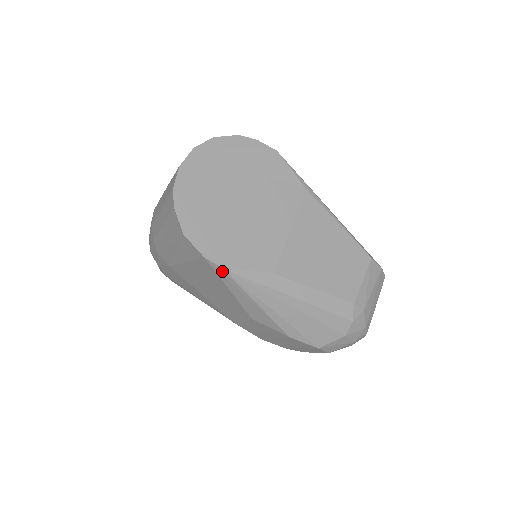
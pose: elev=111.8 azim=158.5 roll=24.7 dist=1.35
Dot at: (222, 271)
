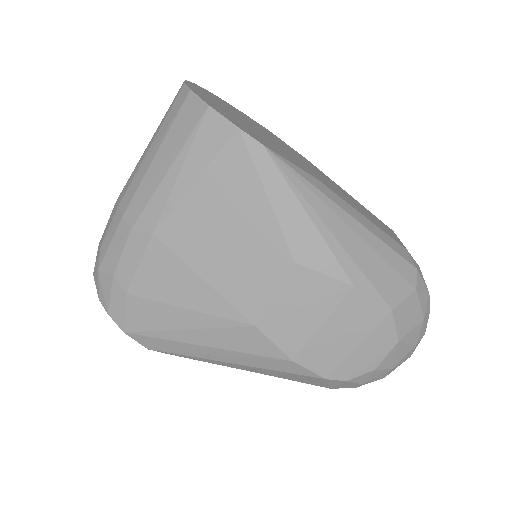
Dot at: (262, 152)
